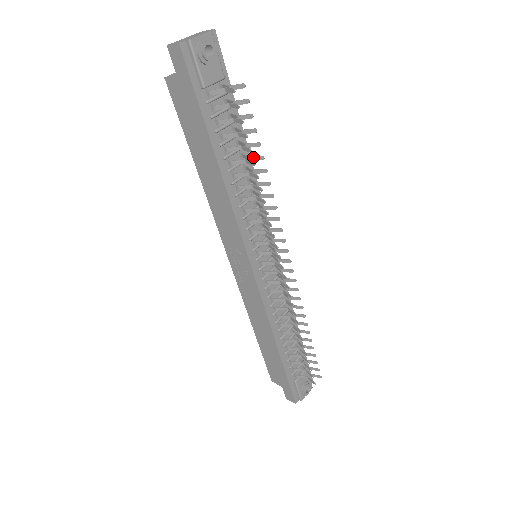
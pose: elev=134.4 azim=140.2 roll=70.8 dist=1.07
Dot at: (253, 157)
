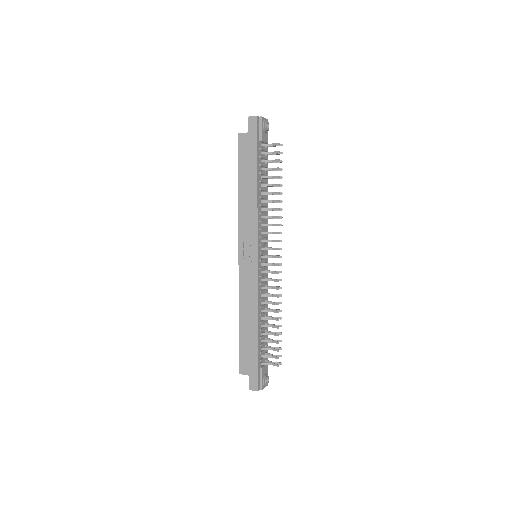
Dot at: occluded
